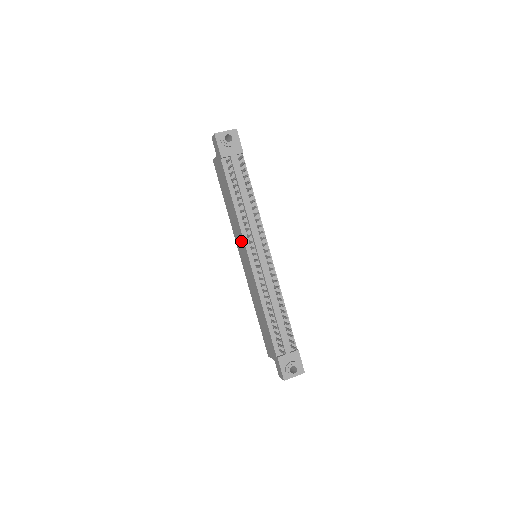
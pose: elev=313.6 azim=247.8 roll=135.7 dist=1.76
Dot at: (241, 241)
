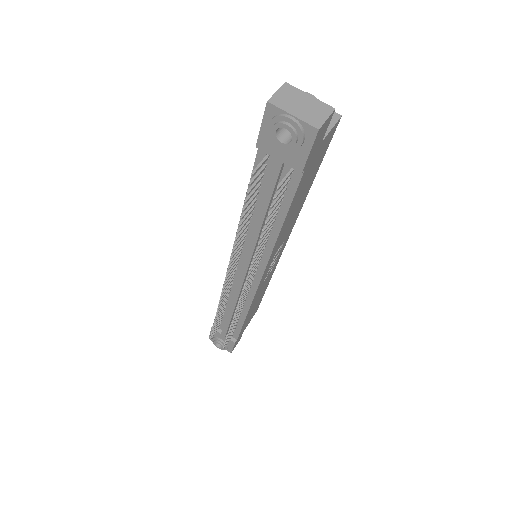
Dot at: occluded
